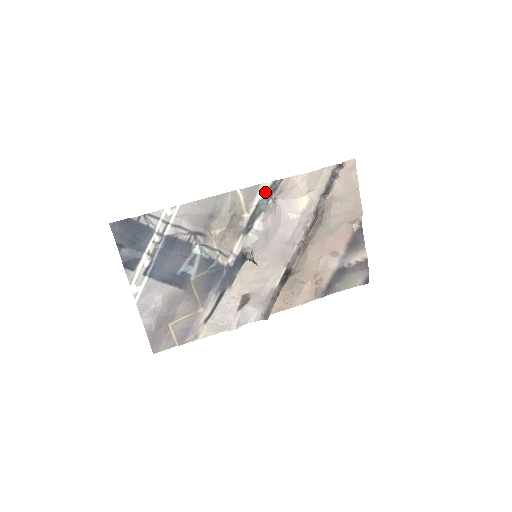
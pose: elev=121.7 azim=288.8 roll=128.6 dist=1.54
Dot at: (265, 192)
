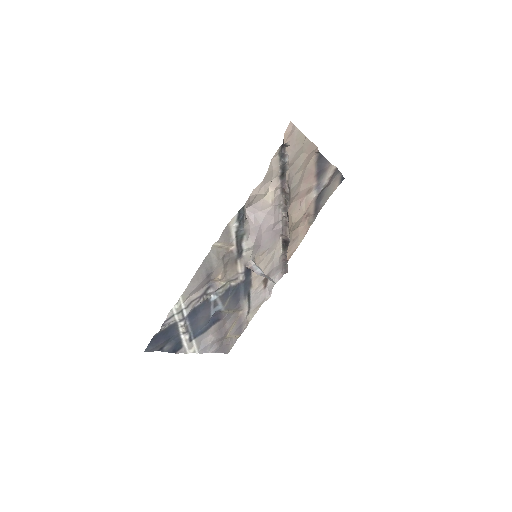
Dot at: (236, 224)
